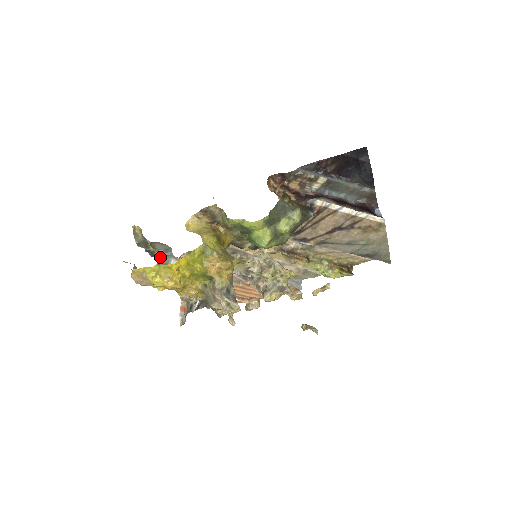
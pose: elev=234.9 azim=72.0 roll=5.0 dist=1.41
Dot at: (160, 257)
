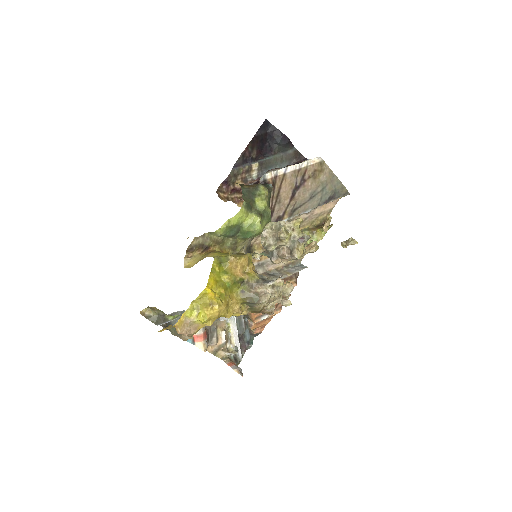
Dot at: occluded
